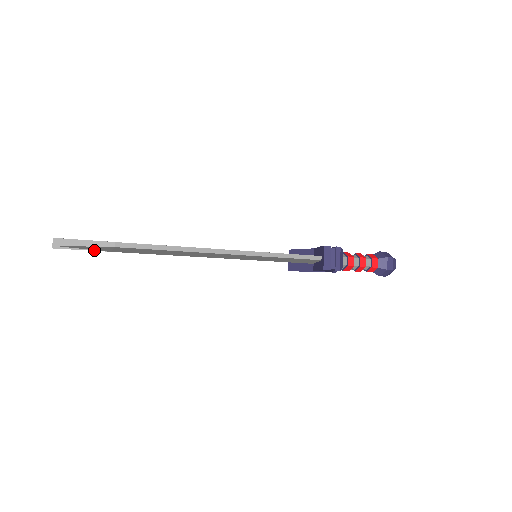
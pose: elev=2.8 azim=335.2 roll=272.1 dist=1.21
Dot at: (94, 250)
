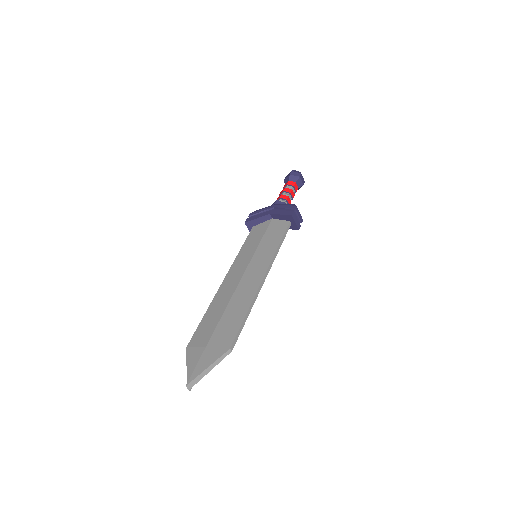
Dot at: occluded
